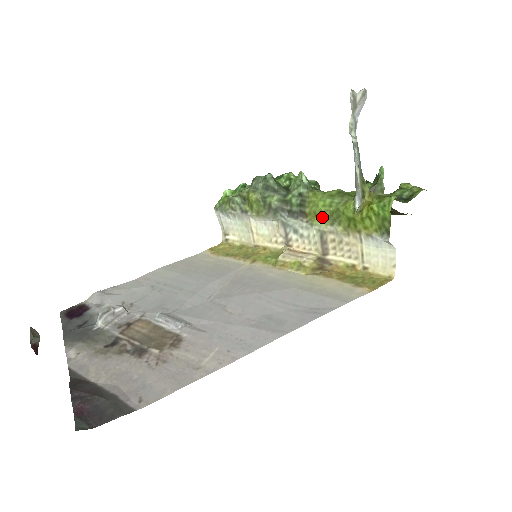
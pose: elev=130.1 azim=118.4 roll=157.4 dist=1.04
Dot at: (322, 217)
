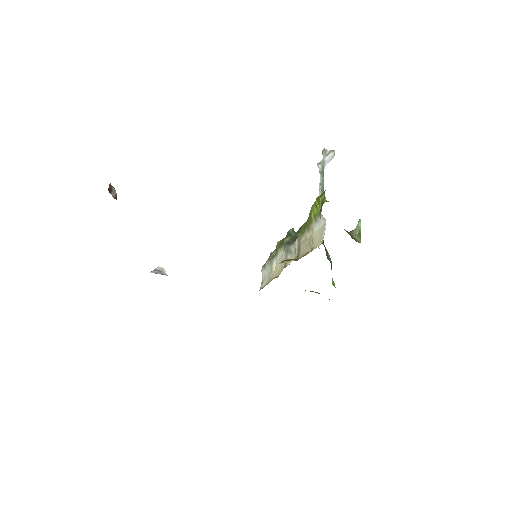
Dot at: (303, 231)
